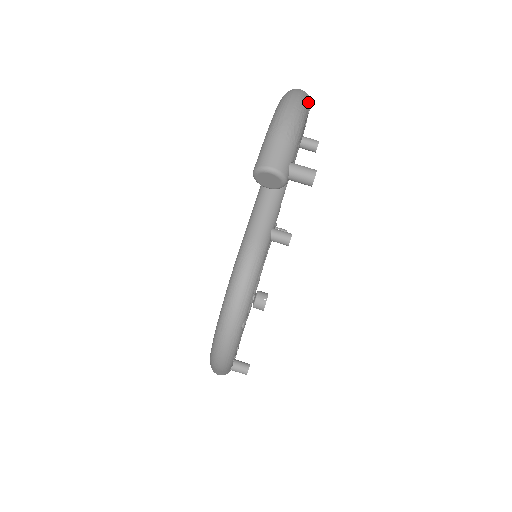
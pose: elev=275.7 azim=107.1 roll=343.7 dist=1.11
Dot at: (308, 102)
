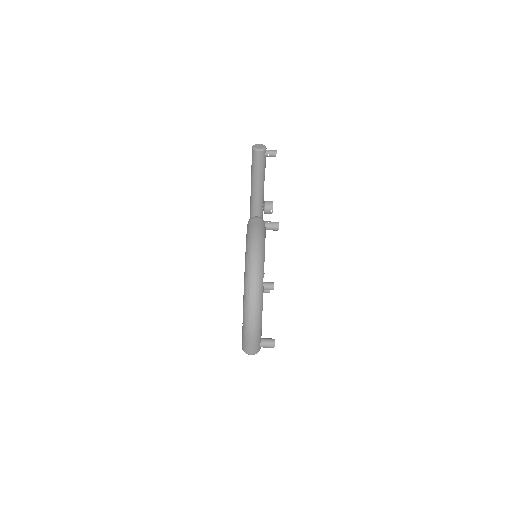
Dot at: (261, 298)
